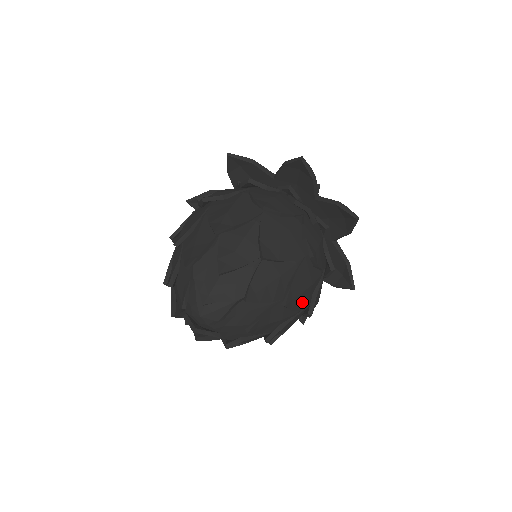
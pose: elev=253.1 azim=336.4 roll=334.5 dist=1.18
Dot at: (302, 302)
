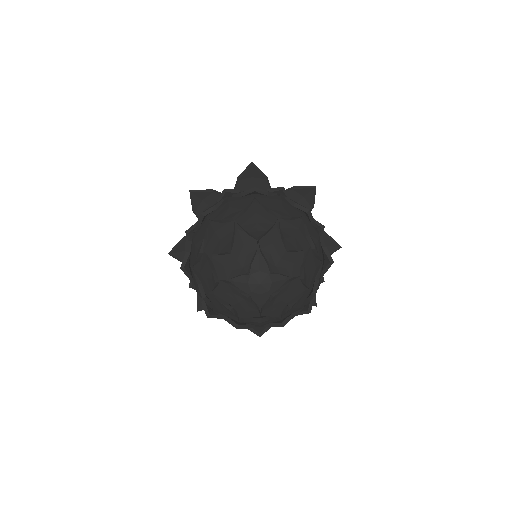
Dot at: occluded
